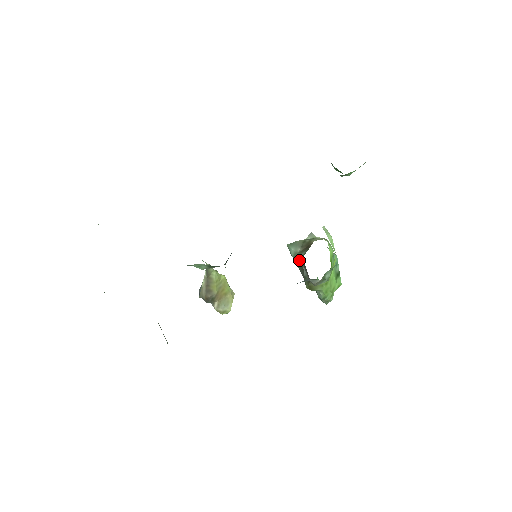
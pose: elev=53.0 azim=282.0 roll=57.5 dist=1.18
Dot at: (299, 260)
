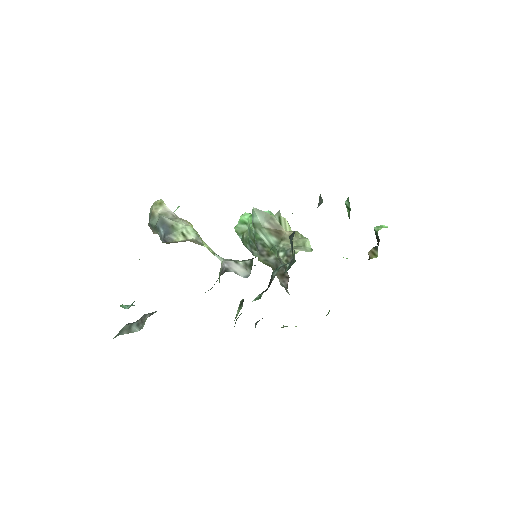
Dot at: (265, 239)
